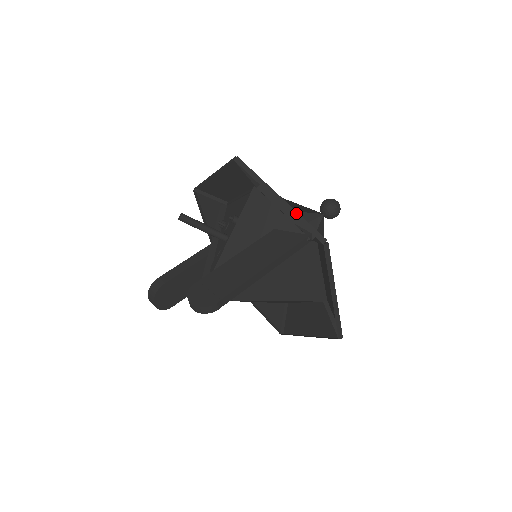
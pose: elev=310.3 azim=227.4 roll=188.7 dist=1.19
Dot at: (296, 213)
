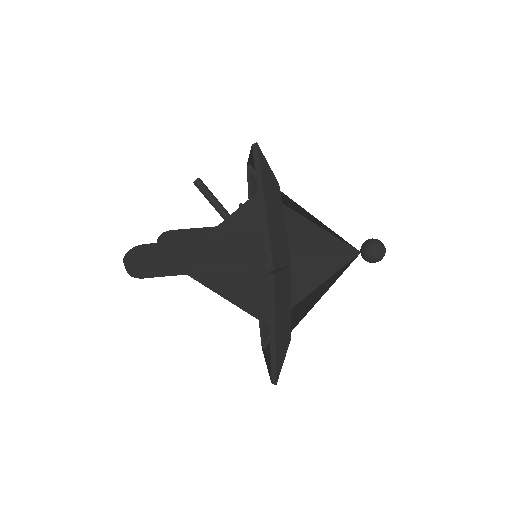
Dot at: (266, 226)
